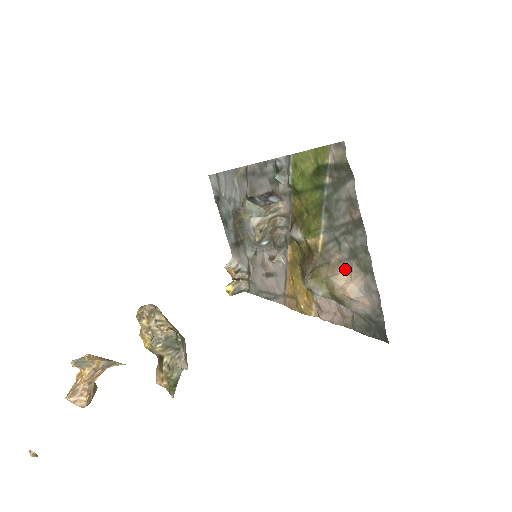
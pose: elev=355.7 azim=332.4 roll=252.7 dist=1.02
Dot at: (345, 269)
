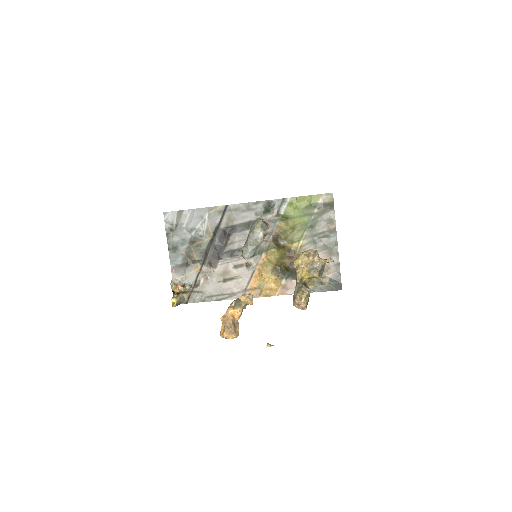
Dot at: occluded
